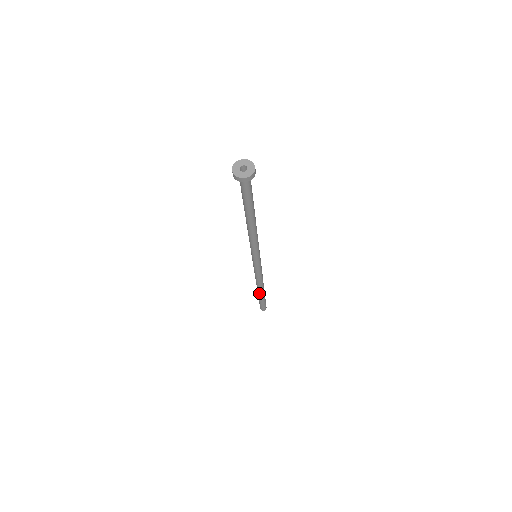
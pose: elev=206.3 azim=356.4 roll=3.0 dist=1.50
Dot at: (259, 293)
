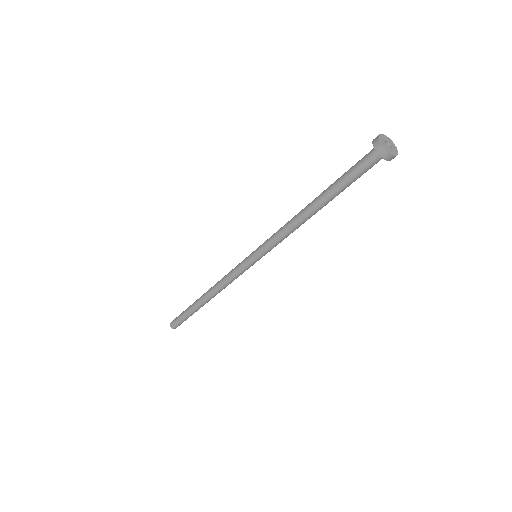
Dot at: (201, 305)
